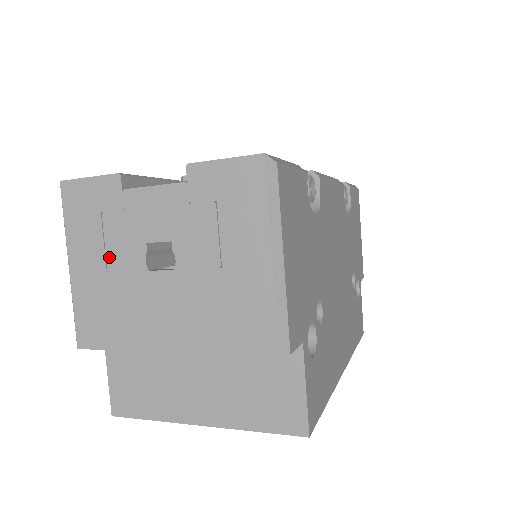
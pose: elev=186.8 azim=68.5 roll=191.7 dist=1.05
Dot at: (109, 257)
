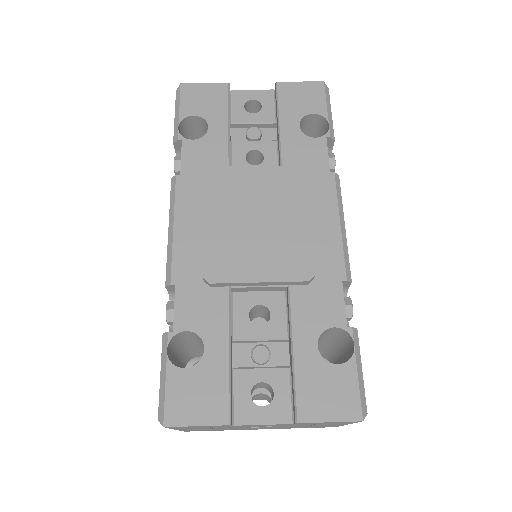
Dot at: (216, 428)
